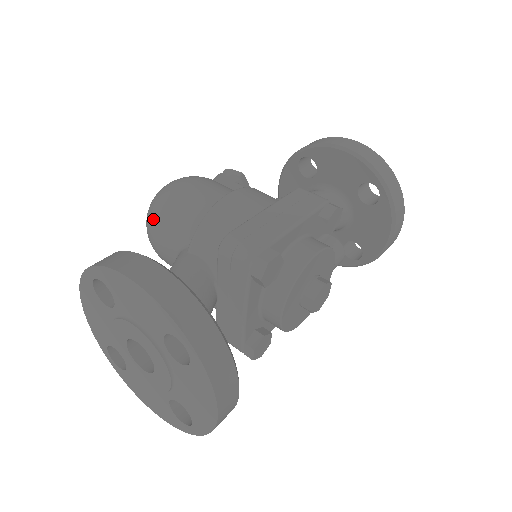
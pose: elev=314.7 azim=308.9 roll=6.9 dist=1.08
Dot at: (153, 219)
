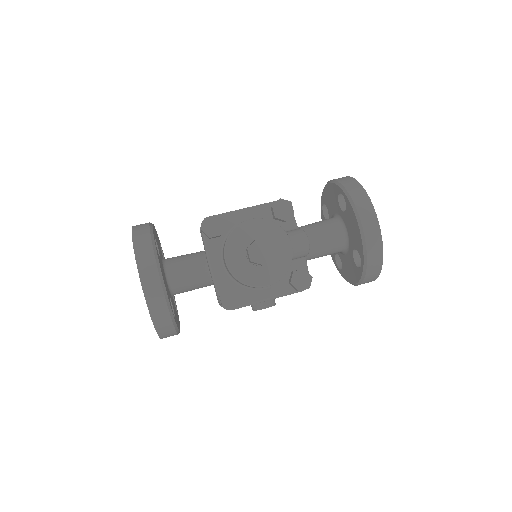
Dot at: occluded
